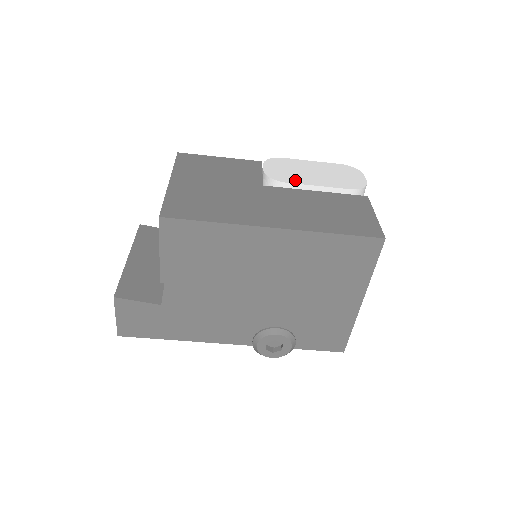
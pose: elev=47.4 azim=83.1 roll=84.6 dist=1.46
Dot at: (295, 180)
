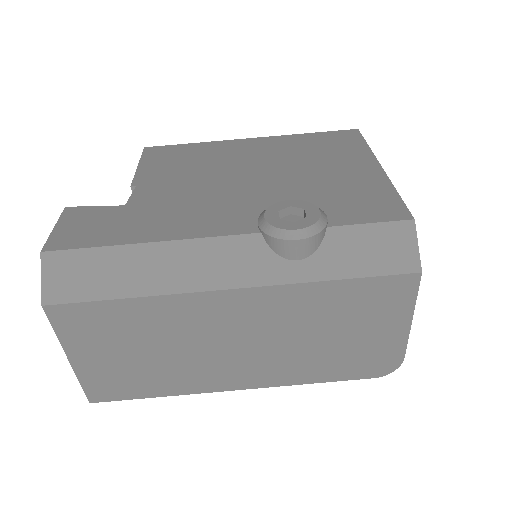
Dot at: occluded
